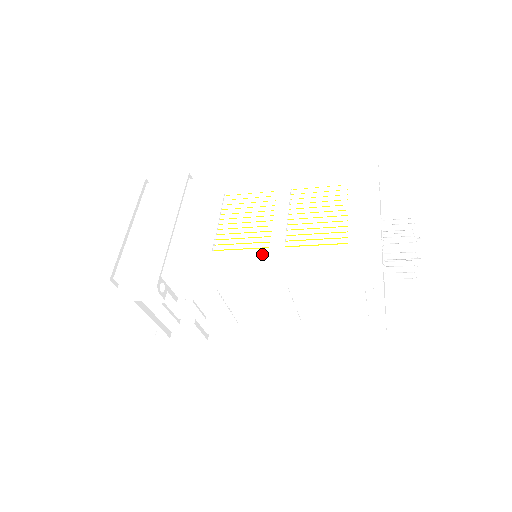
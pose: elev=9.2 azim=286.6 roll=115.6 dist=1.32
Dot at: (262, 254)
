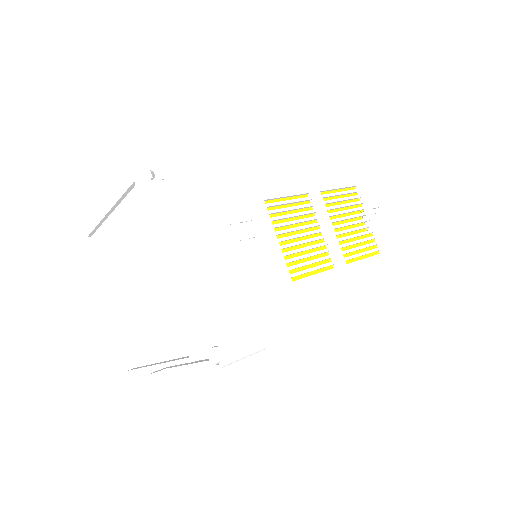
Dot at: (335, 276)
